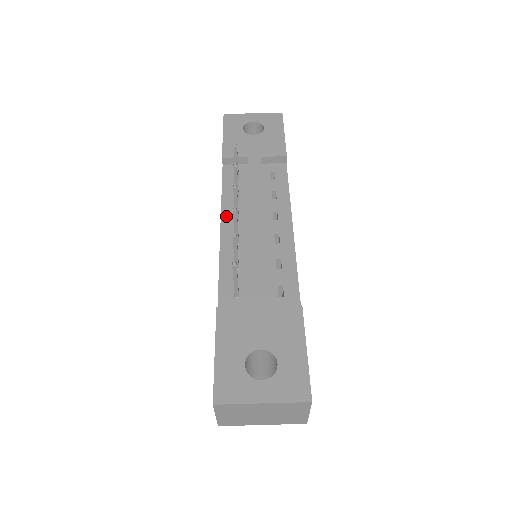
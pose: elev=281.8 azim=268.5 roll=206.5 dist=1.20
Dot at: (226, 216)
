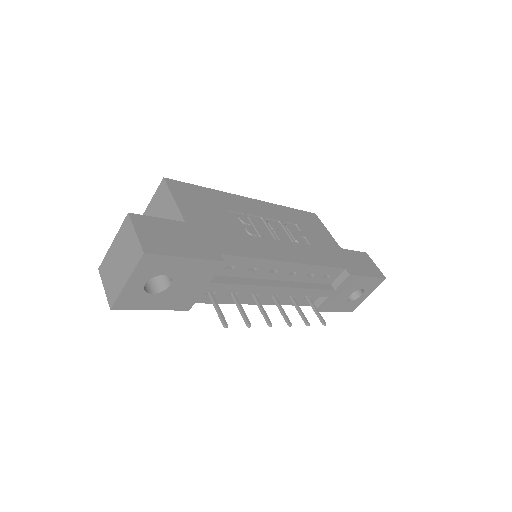
Dot at: (248, 302)
